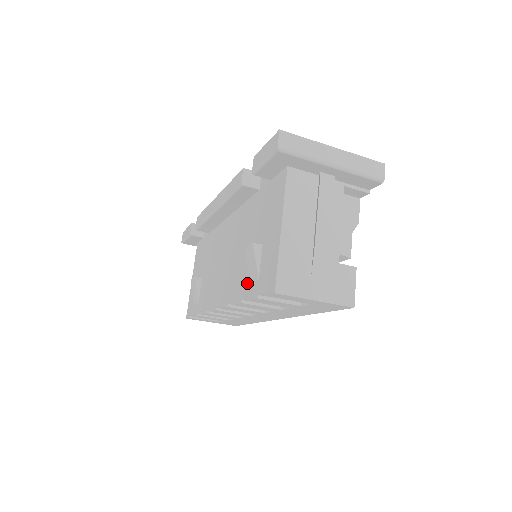
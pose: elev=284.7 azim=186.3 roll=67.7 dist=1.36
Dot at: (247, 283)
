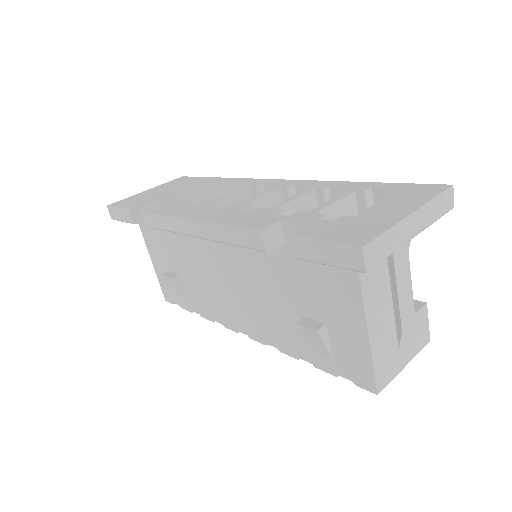
Dot at: (305, 348)
